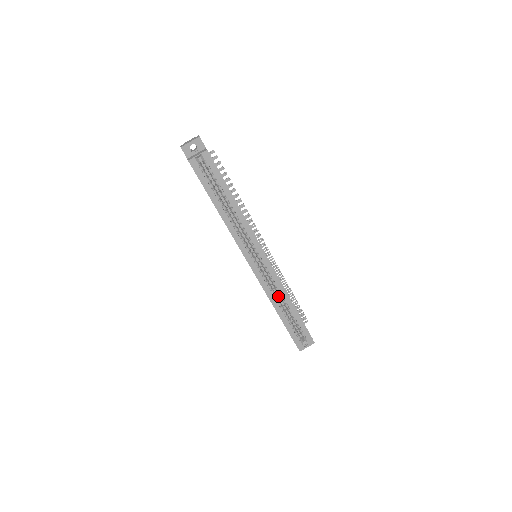
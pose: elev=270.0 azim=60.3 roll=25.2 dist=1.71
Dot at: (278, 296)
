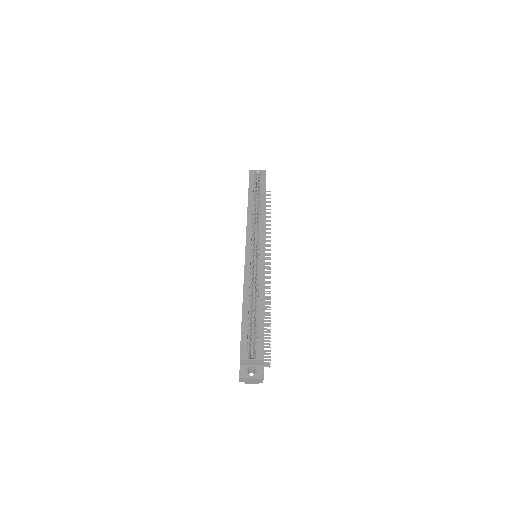
Dot at: (254, 304)
